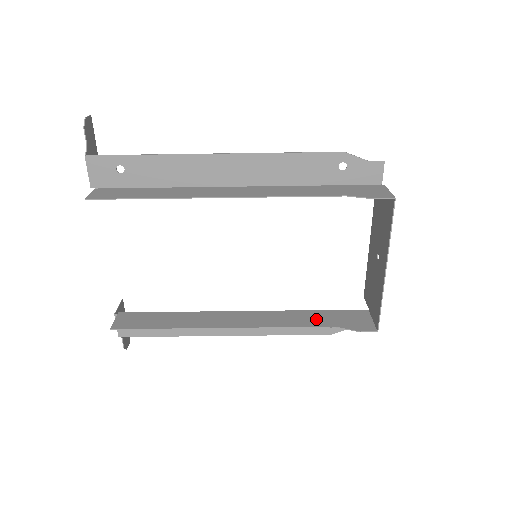
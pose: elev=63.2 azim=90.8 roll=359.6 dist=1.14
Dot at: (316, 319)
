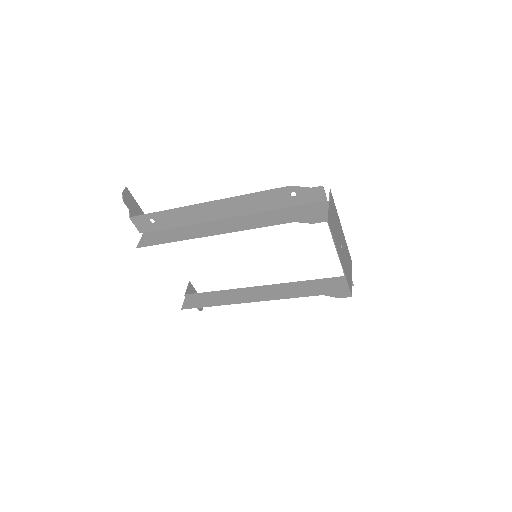
Dot at: (311, 289)
